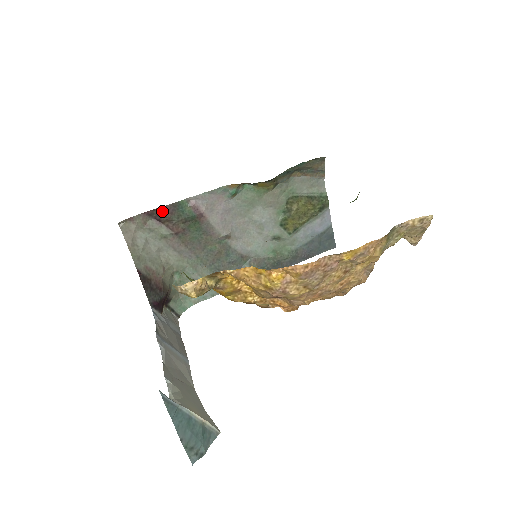
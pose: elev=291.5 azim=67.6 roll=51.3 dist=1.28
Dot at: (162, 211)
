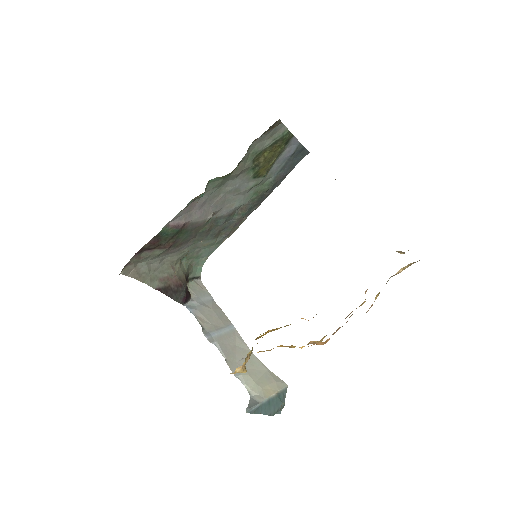
Dot at: (149, 245)
